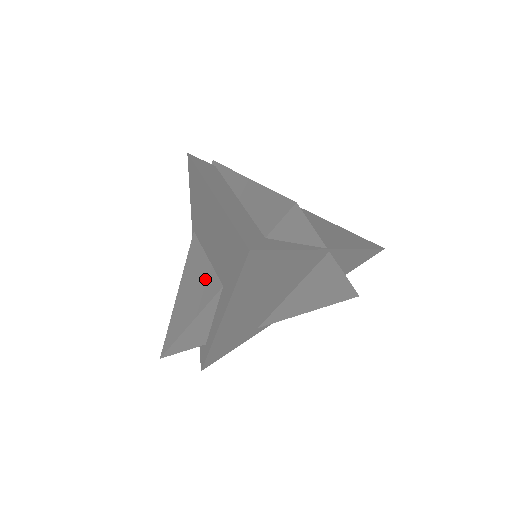
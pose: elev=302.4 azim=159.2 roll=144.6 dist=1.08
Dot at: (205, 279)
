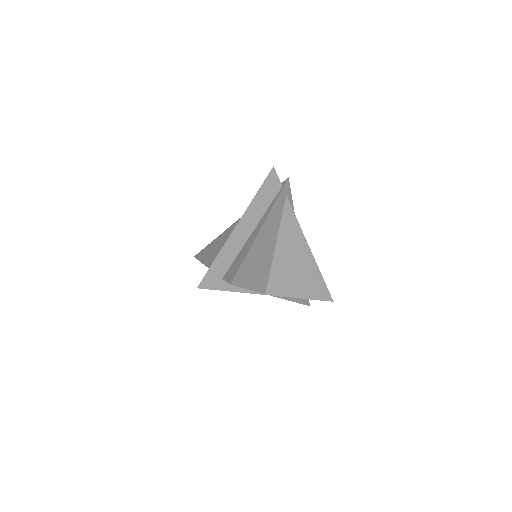
Dot at: occluded
